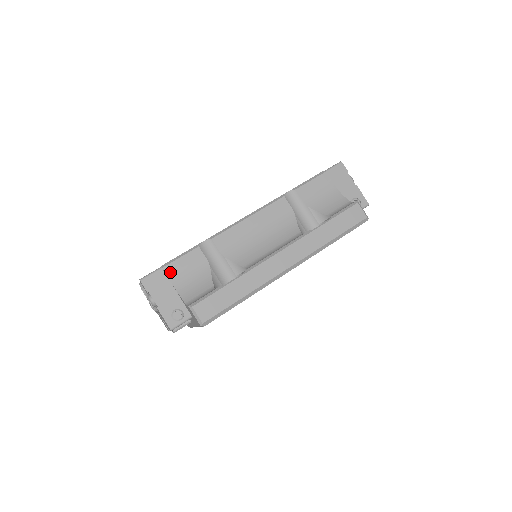
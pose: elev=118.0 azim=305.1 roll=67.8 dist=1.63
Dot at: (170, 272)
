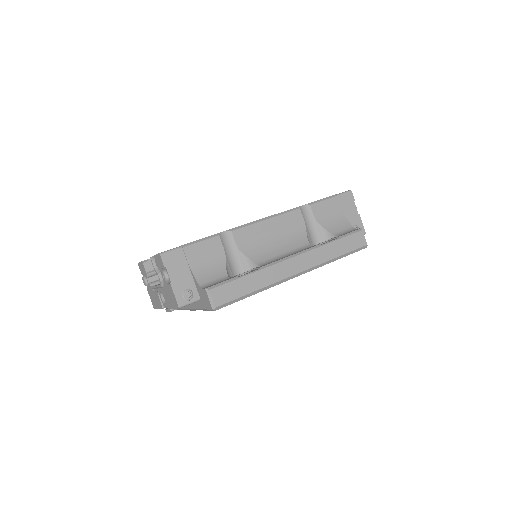
Dot at: (189, 253)
